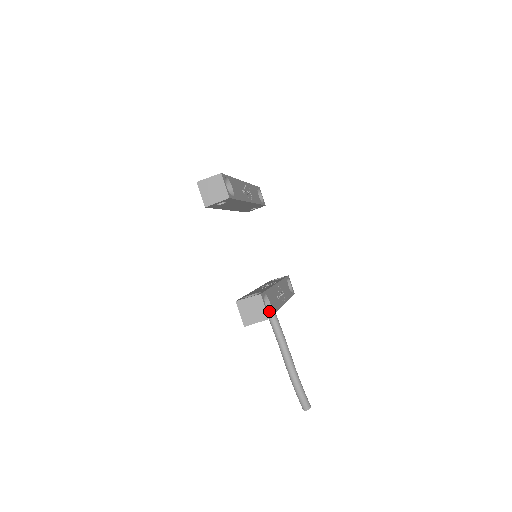
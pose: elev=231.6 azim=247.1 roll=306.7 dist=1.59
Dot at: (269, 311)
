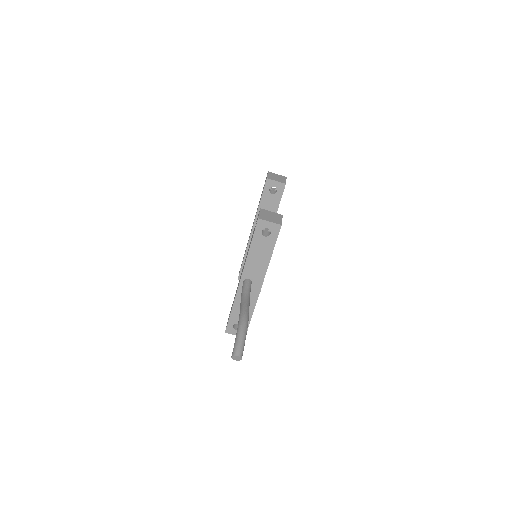
Dot at: (276, 235)
